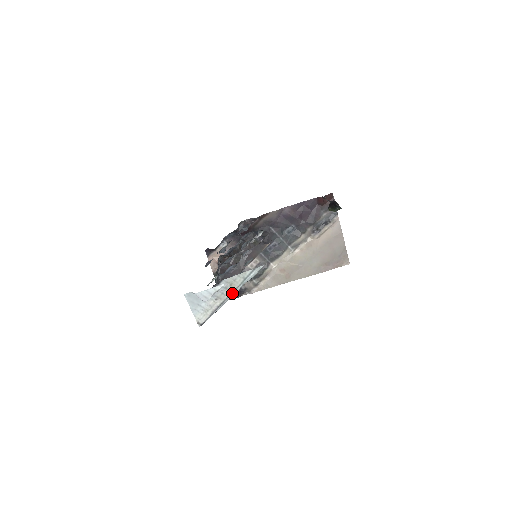
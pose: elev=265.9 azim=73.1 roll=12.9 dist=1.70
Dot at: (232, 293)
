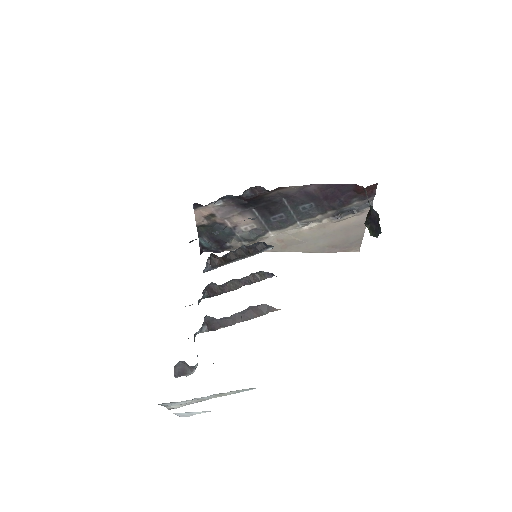
Dot at: (218, 396)
